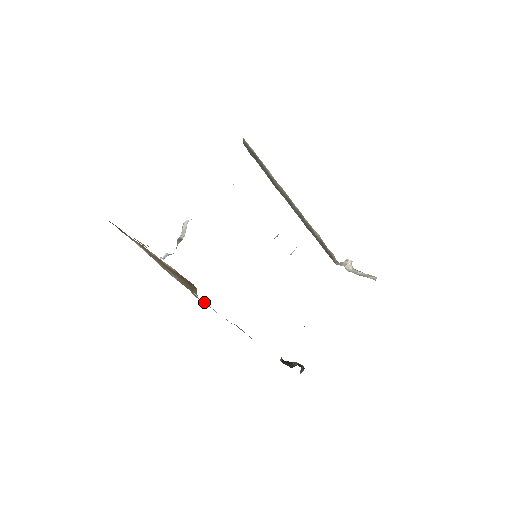
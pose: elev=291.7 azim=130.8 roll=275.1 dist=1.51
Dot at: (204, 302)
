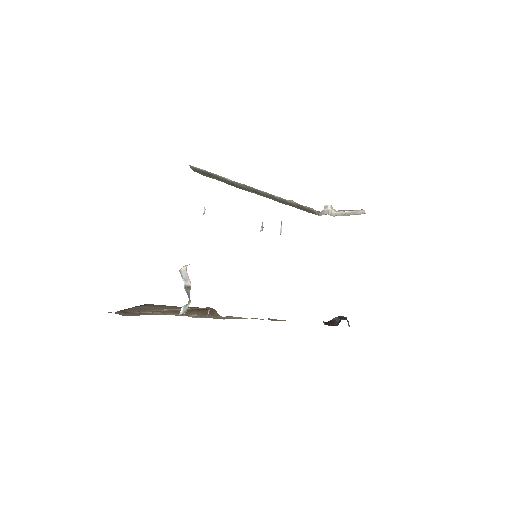
Dot at: (230, 317)
